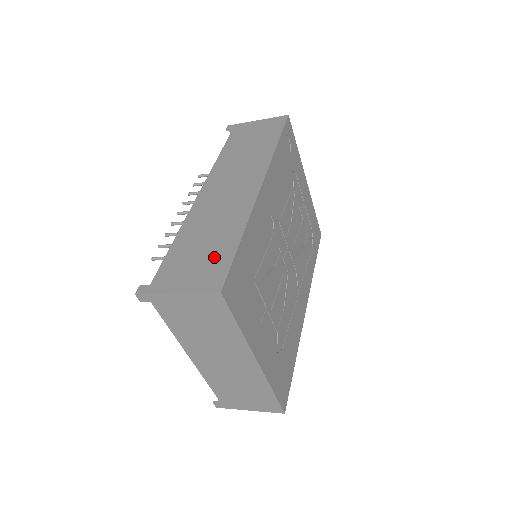
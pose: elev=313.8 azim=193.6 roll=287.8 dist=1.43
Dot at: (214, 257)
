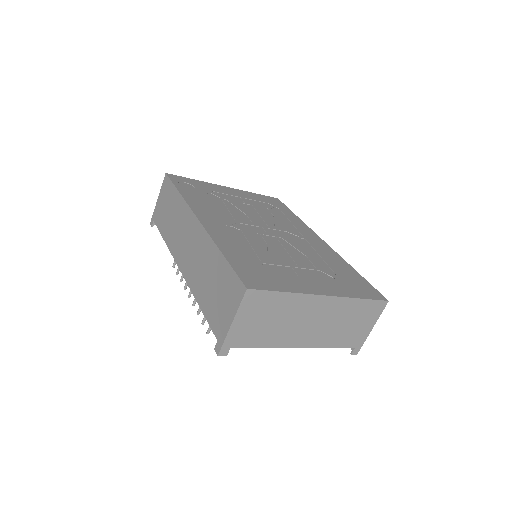
Dot at: (224, 282)
